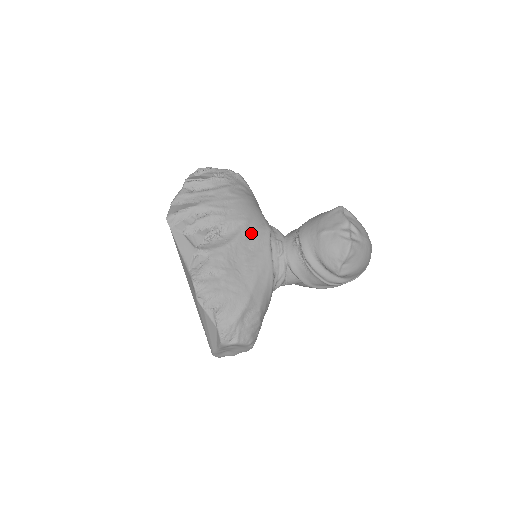
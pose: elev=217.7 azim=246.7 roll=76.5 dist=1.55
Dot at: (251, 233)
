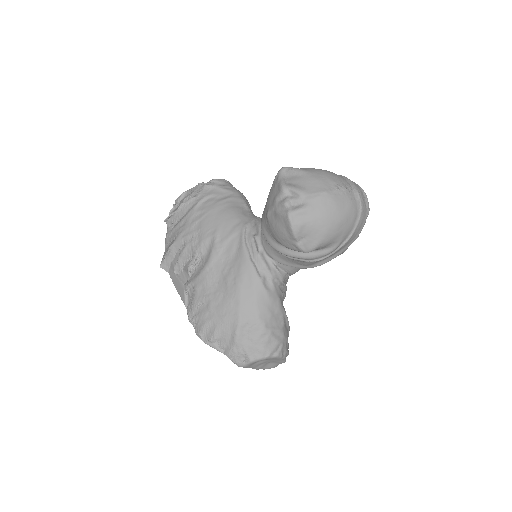
Dot at: (223, 244)
